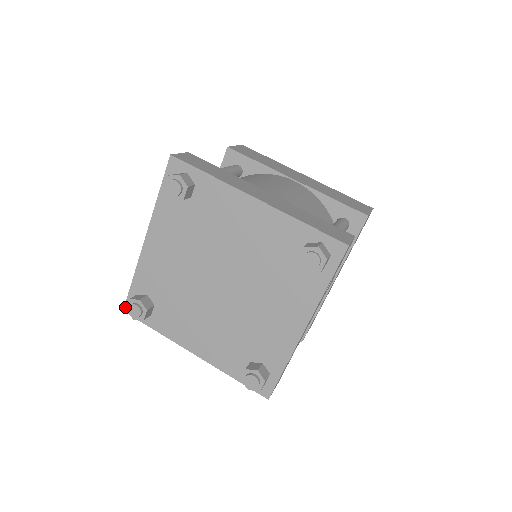
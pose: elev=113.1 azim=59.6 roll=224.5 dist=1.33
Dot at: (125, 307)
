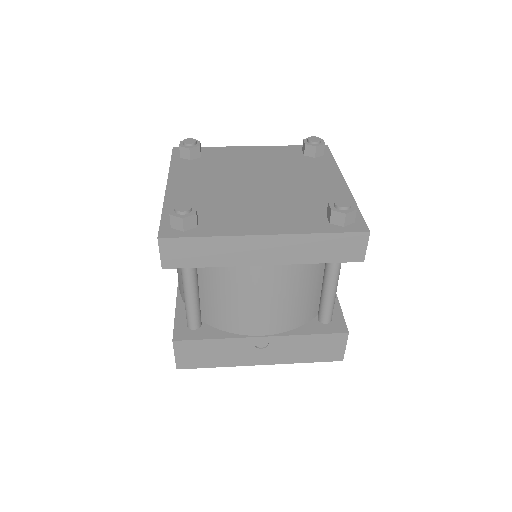
Dot at: (159, 234)
